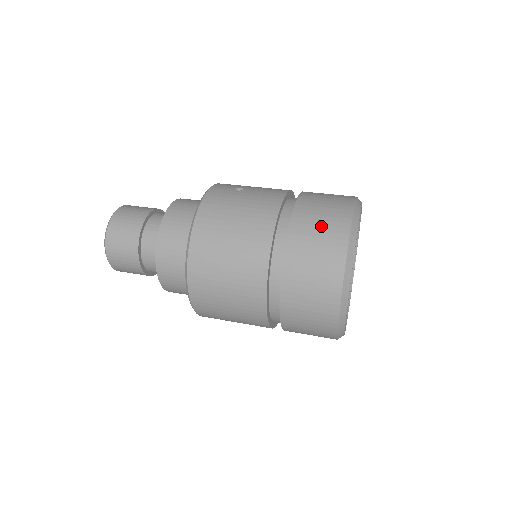
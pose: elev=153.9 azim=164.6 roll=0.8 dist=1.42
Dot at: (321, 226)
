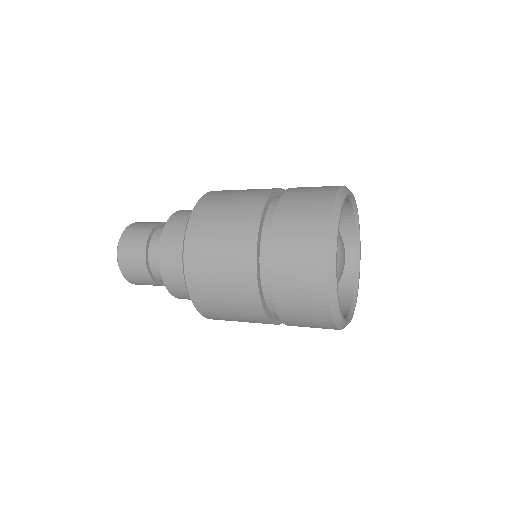
Dot at: (313, 189)
